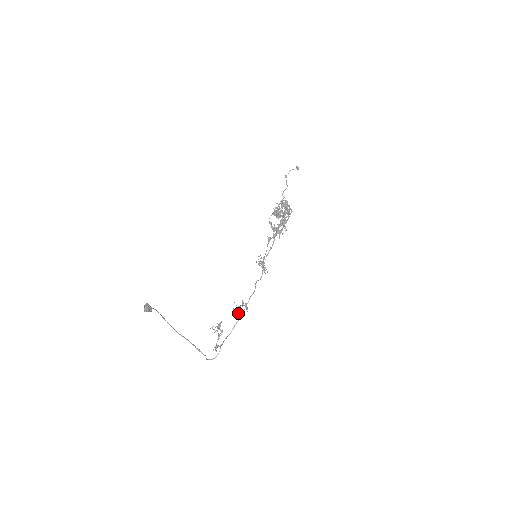
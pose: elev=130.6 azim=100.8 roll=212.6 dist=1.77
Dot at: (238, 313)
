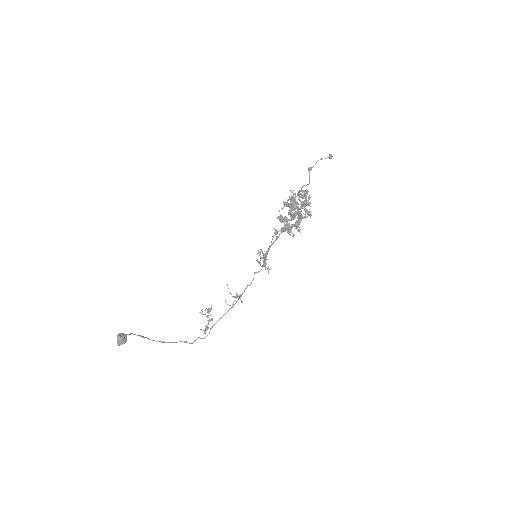
Dot at: occluded
